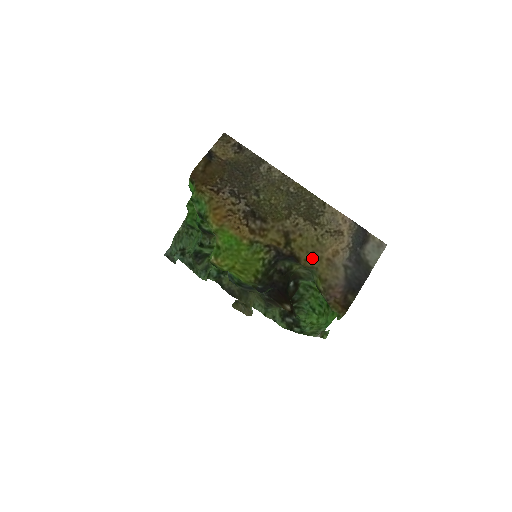
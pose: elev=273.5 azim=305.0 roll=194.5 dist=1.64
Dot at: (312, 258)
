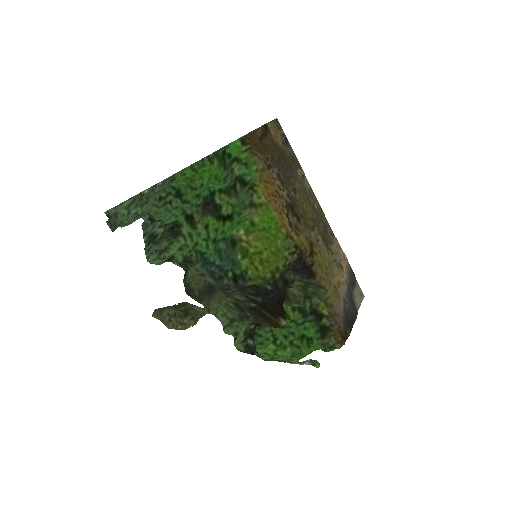
Dot at: (326, 278)
